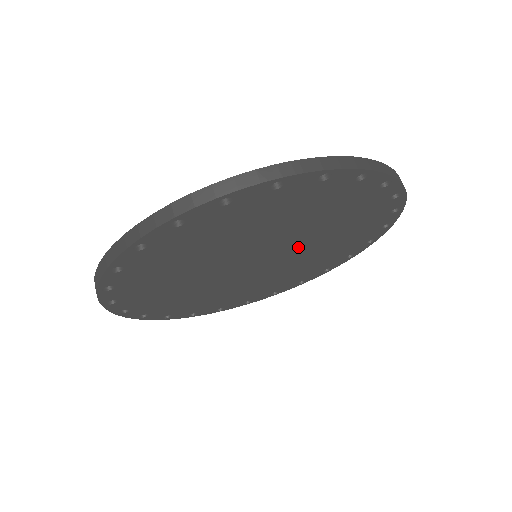
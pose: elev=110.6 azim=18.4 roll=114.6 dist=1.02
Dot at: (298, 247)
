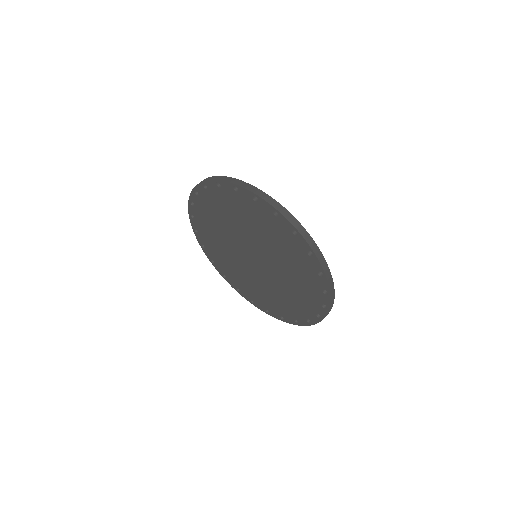
Dot at: (270, 277)
